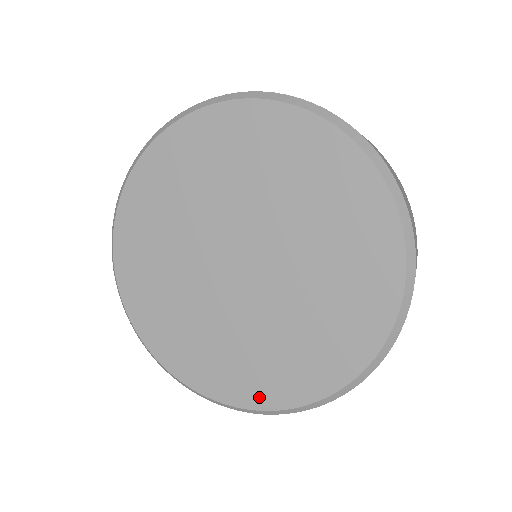
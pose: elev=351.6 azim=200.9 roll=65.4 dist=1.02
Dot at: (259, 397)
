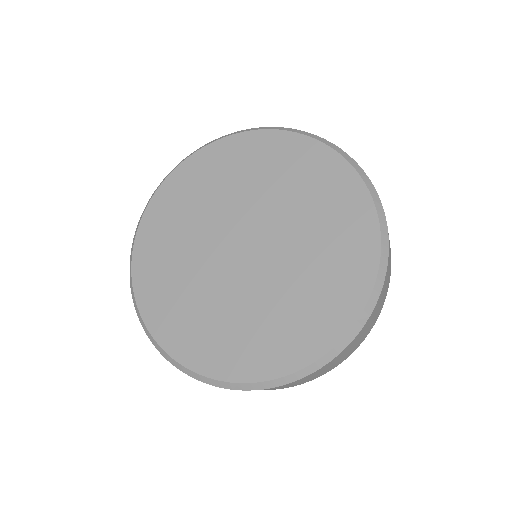
Dot at: (356, 294)
